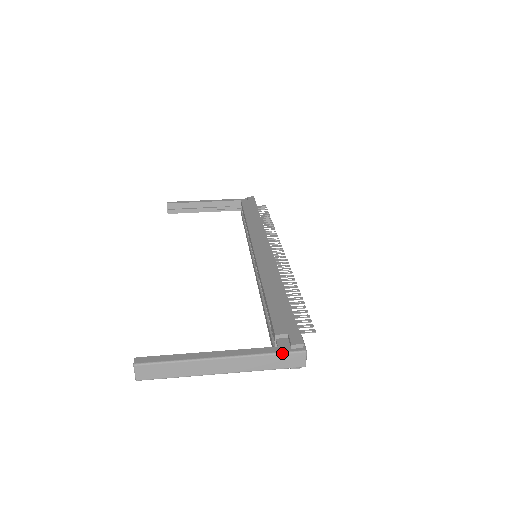
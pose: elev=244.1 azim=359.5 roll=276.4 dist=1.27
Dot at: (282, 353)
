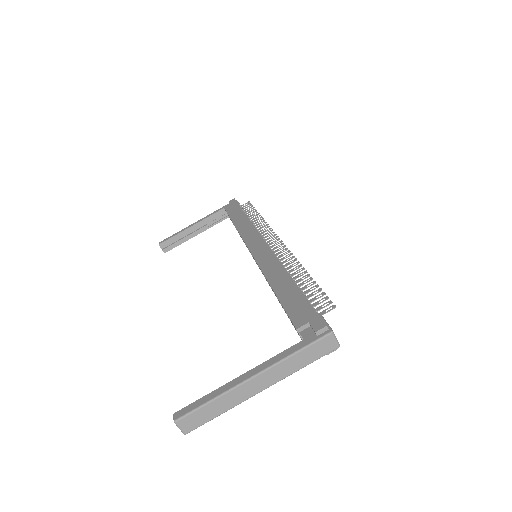
Dot at: (310, 345)
